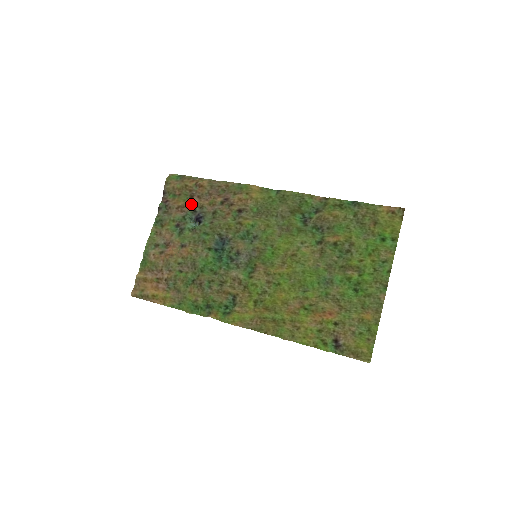
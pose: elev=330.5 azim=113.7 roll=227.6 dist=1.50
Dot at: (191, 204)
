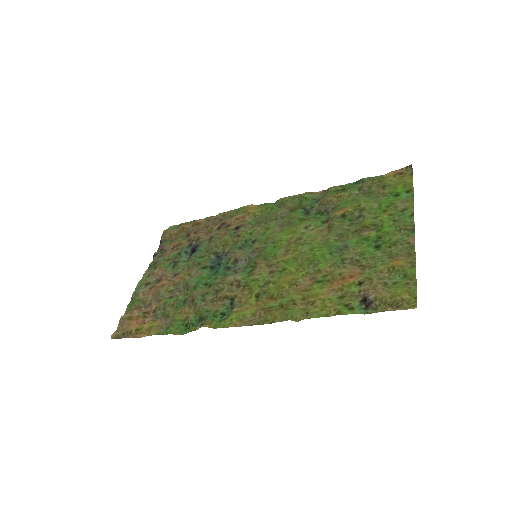
Dot at: (187, 240)
